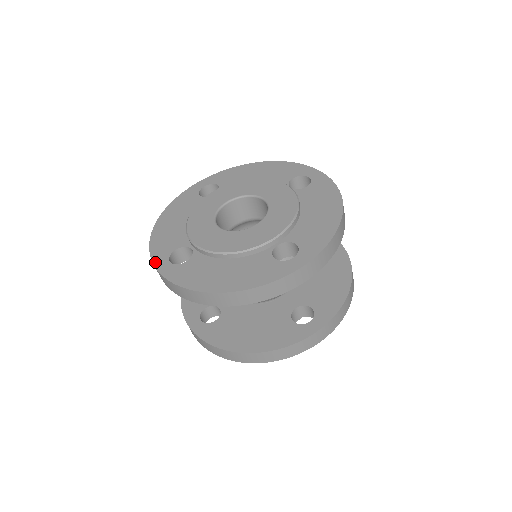
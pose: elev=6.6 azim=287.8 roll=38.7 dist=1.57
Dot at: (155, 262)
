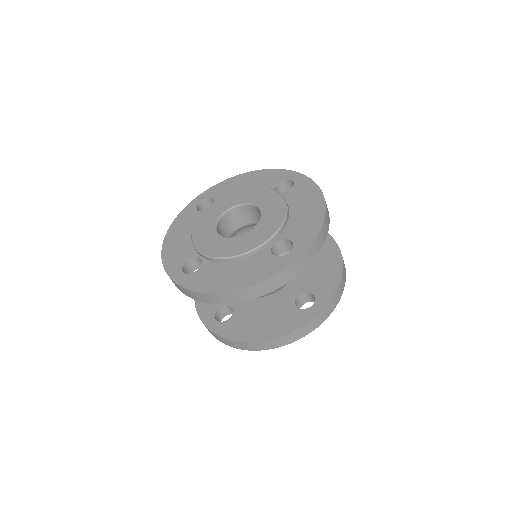
Dot at: (170, 275)
